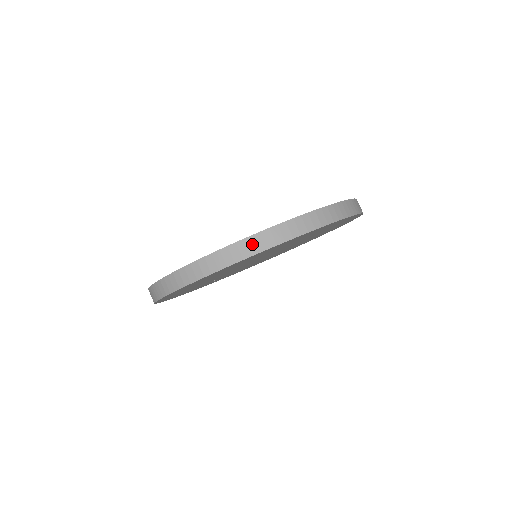
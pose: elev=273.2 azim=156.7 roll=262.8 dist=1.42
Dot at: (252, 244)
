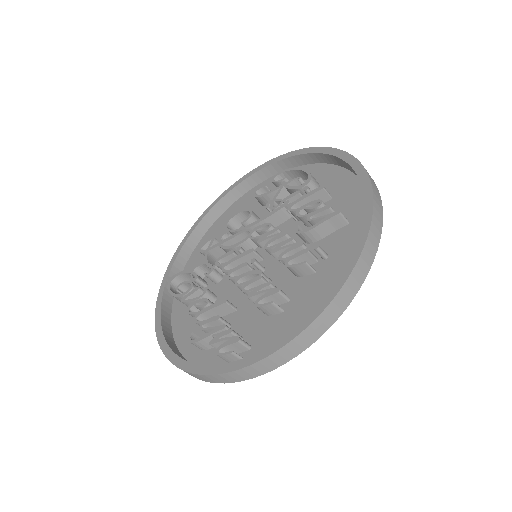
Dot at: (311, 333)
